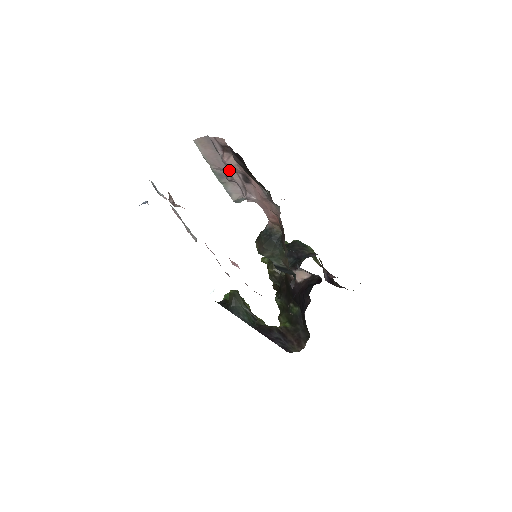
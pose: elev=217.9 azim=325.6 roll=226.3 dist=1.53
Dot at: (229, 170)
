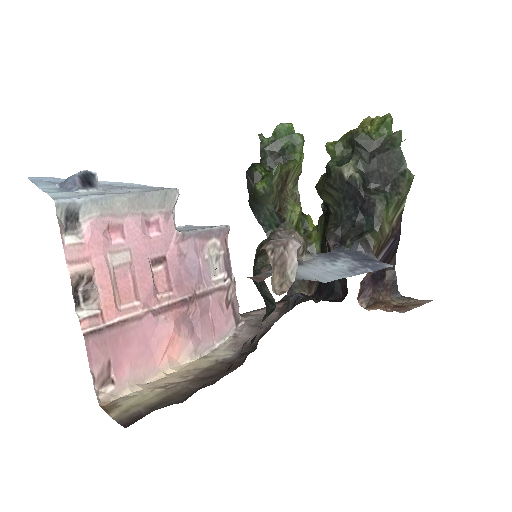
Dot at: occluded
